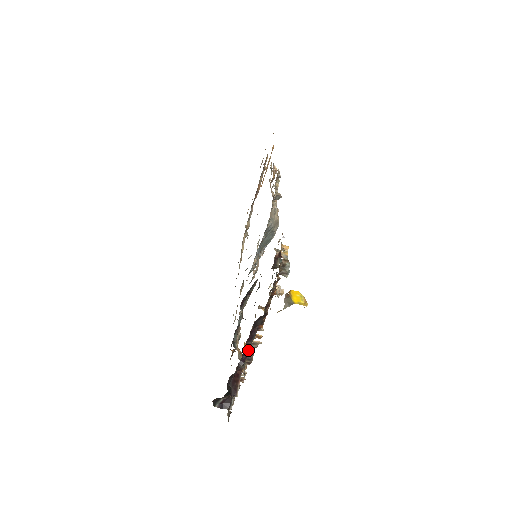
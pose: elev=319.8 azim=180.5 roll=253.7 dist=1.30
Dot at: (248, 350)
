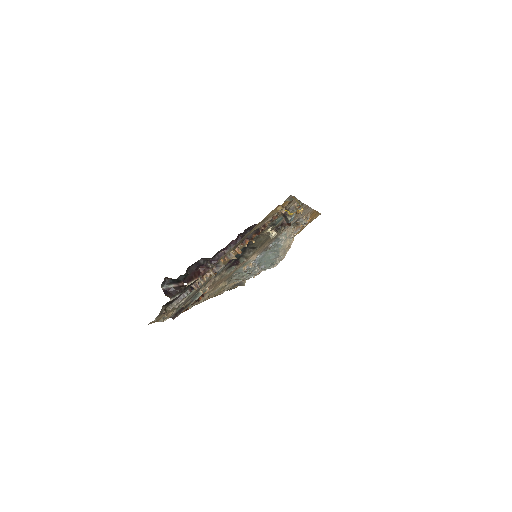
Dot at: (224, 254)
